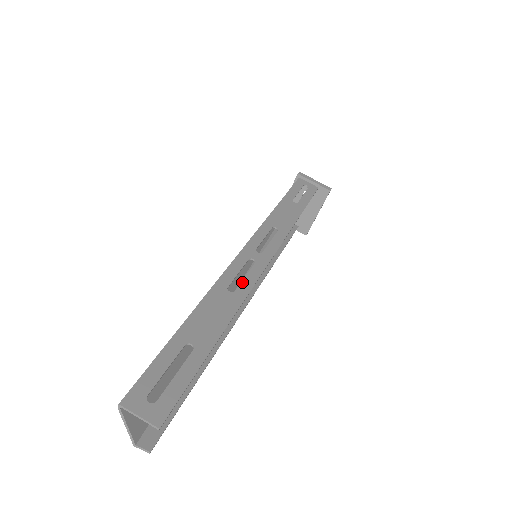
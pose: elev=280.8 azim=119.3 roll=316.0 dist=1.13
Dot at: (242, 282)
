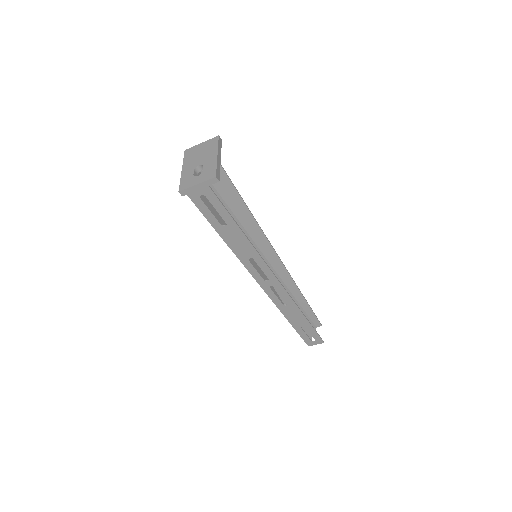
Dot at: (284, 299)
